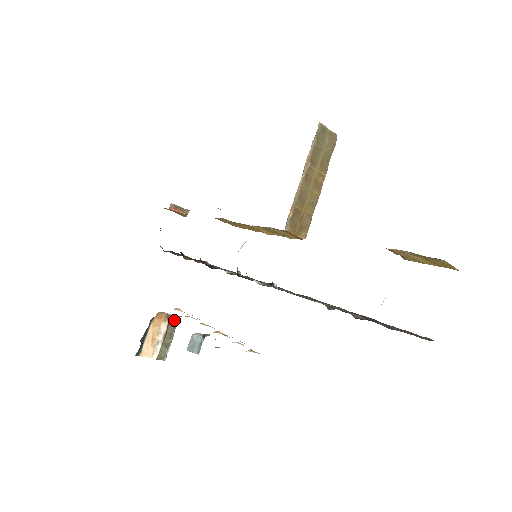
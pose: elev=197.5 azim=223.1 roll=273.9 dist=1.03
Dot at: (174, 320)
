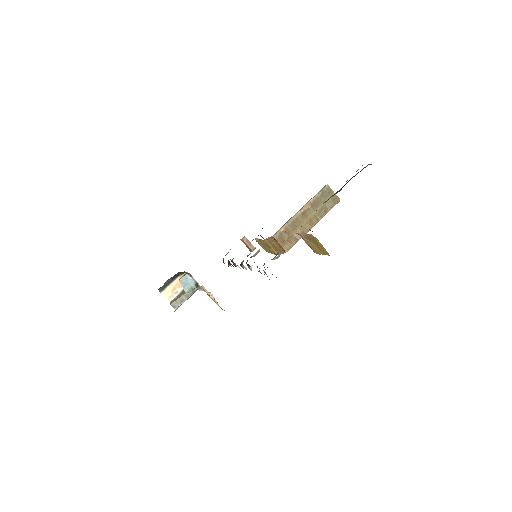
Dot at: occluded
